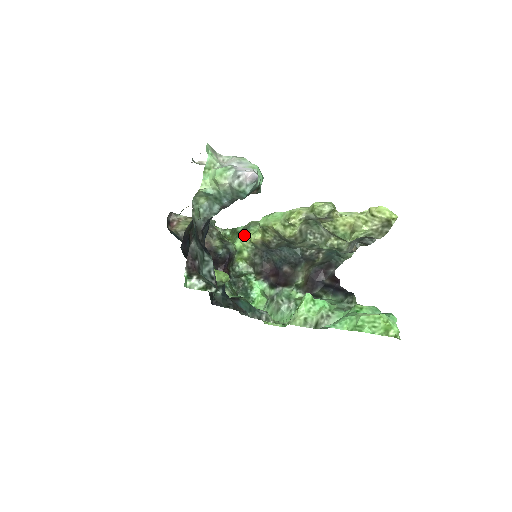
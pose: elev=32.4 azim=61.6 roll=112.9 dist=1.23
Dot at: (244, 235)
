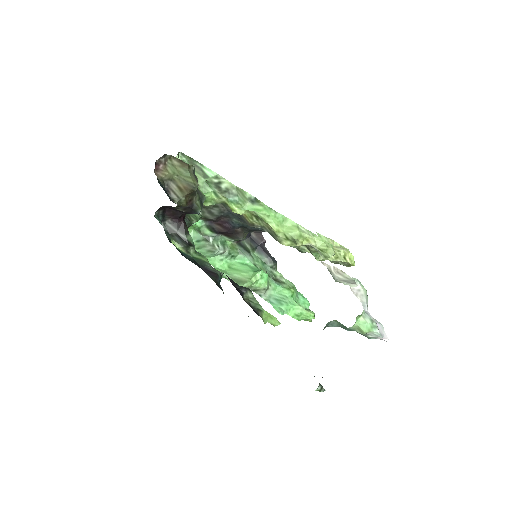
Dot at: (225, 198)
